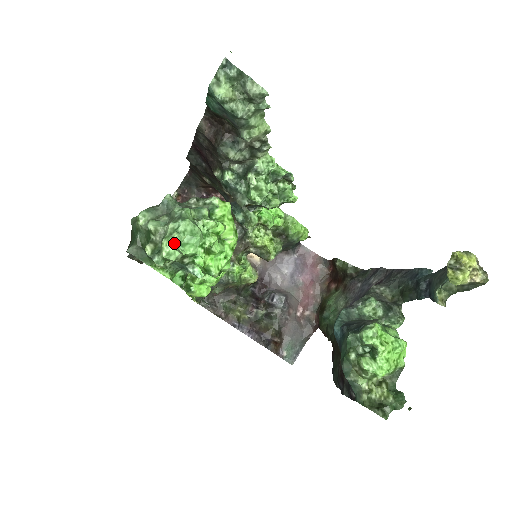
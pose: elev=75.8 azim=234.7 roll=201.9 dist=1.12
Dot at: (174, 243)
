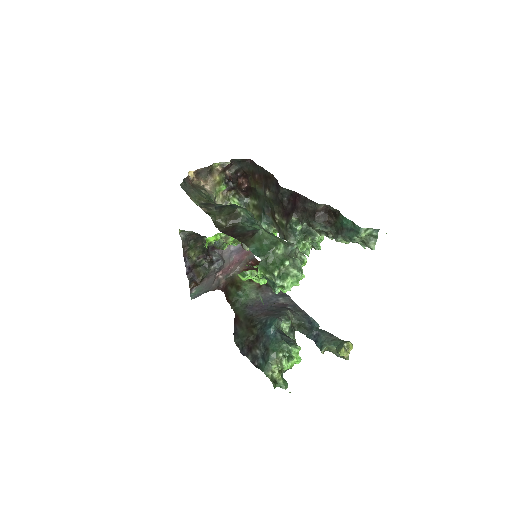
Dot at: occluded
